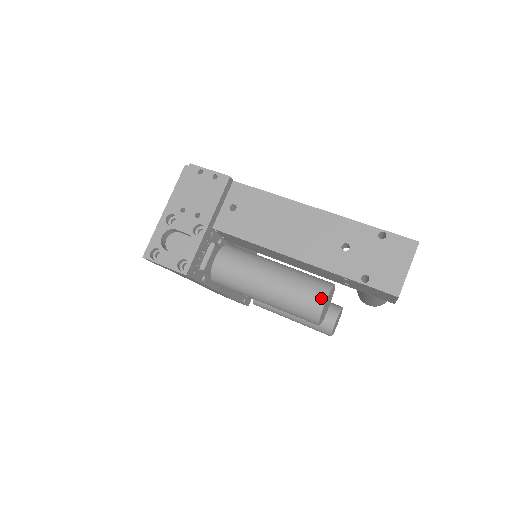
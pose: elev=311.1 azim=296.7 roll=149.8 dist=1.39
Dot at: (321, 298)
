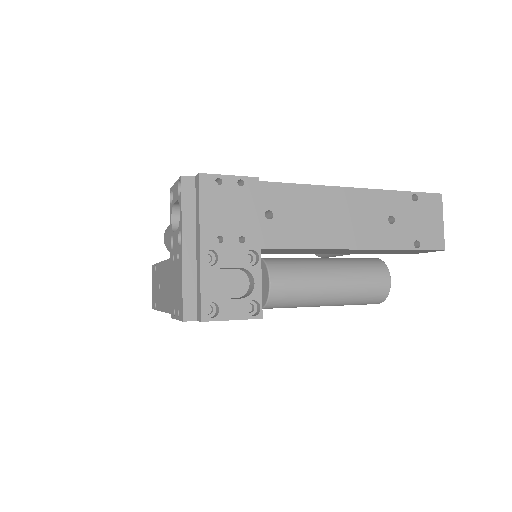
Dot at: (387, 278)
